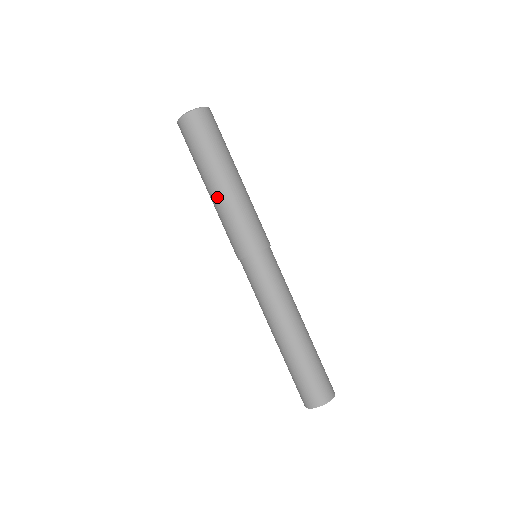
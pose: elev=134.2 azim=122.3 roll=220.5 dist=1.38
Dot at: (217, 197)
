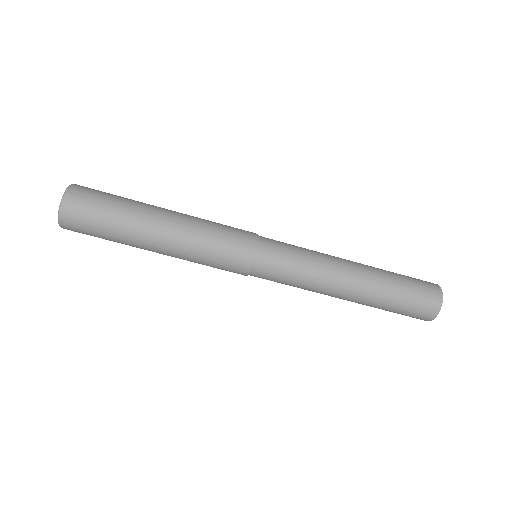
Dot at: (170, 249)
